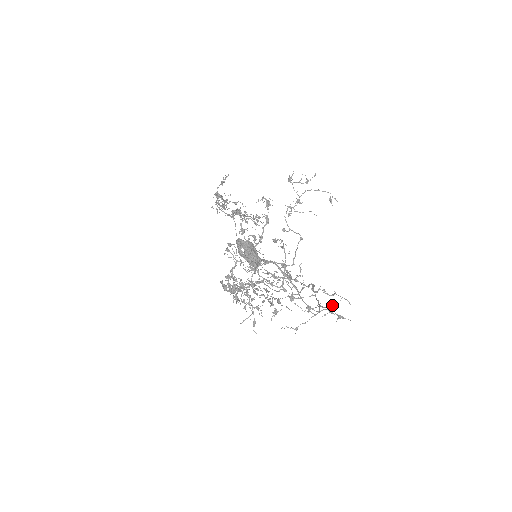
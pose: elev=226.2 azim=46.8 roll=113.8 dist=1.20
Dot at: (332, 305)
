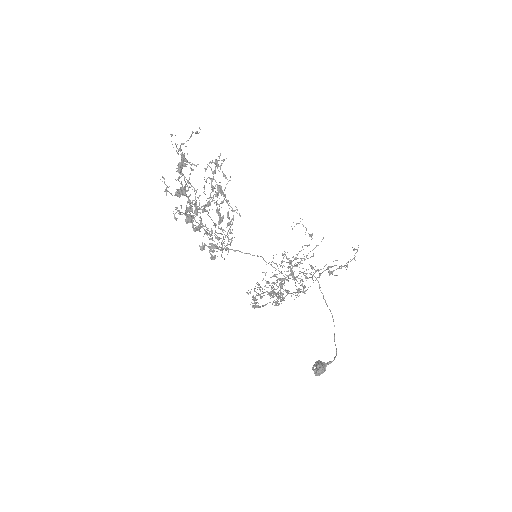
Dot at: occluded
